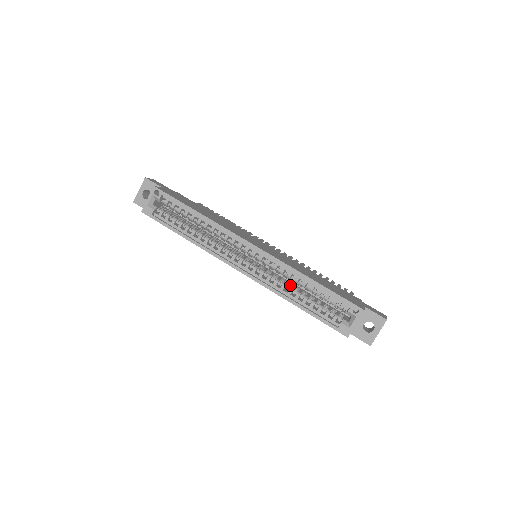
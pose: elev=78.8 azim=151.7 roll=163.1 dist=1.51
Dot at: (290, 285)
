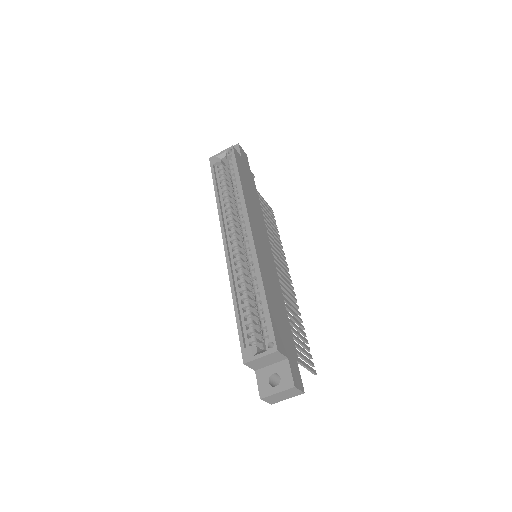
Dot at: (248, 286)
